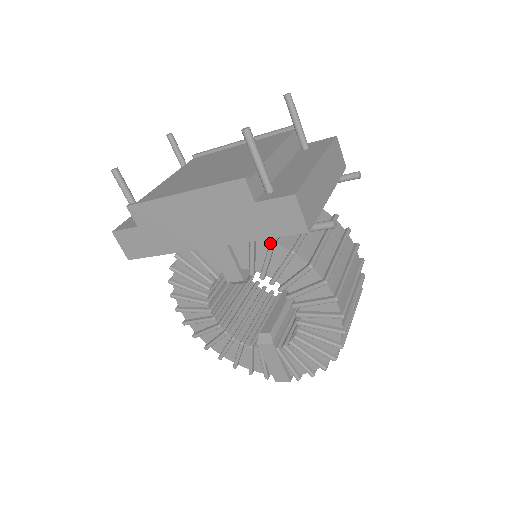
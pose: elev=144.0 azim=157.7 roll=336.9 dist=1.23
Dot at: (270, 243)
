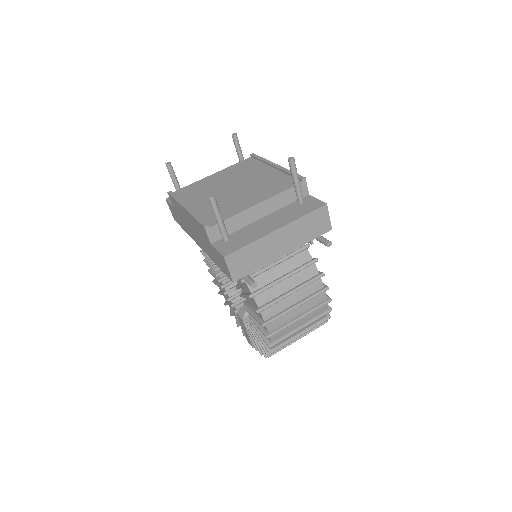
Dot at: occluded
